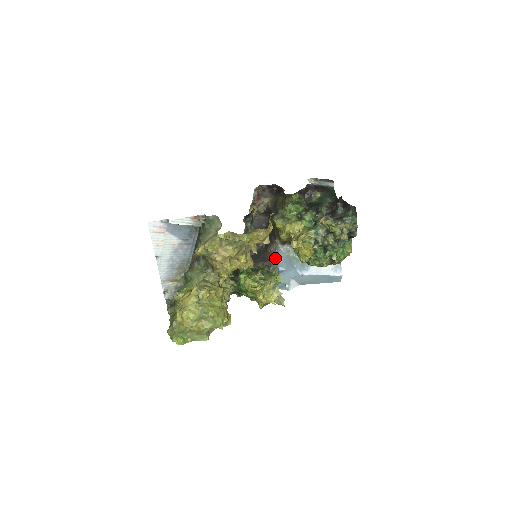
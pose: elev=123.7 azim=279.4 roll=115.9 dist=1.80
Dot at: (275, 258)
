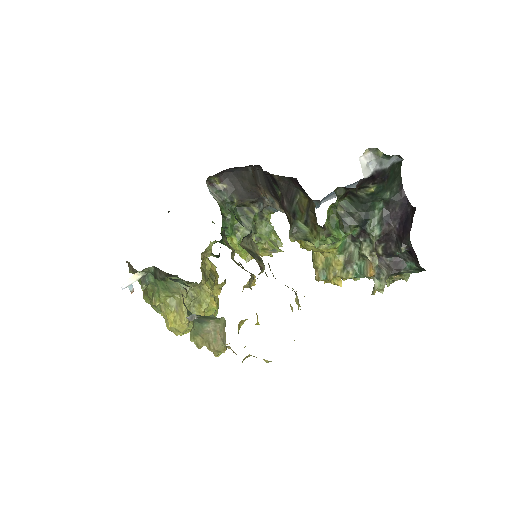
Dot at: occluded
